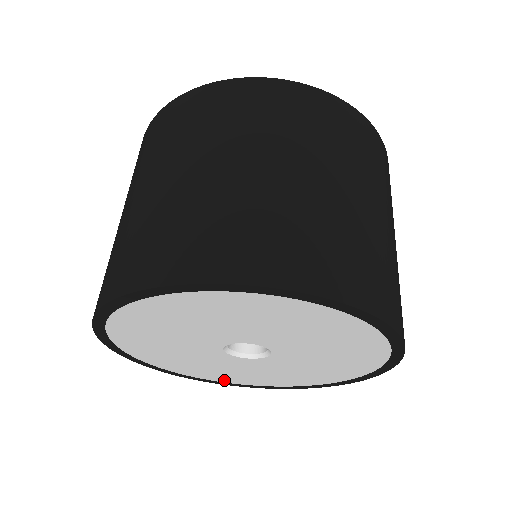
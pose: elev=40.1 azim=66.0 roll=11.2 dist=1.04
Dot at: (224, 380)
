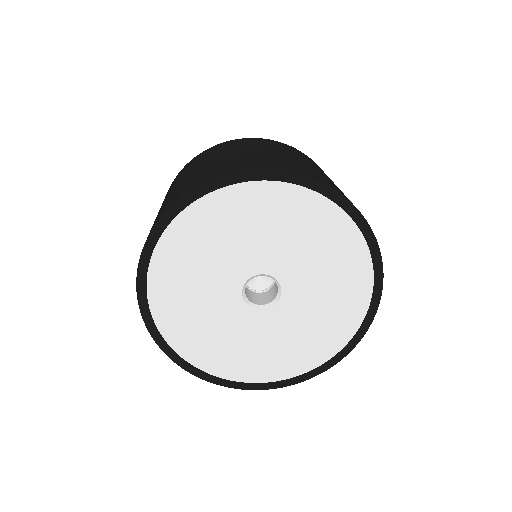
Dot at: (297, 369)
